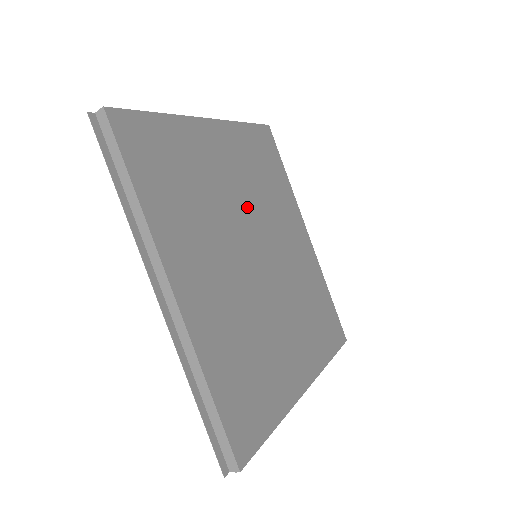
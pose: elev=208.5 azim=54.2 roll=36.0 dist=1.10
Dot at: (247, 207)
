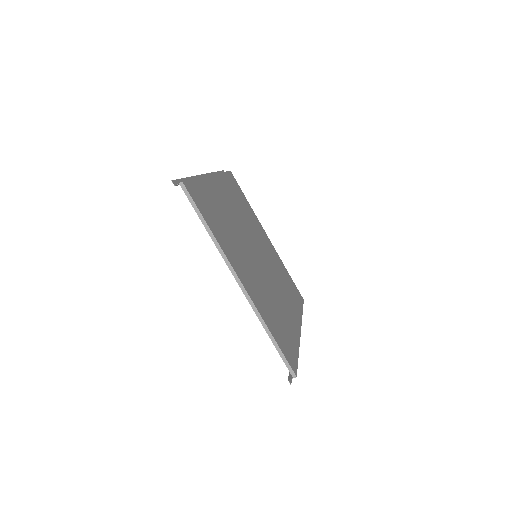
Dot at: (265, 255)
